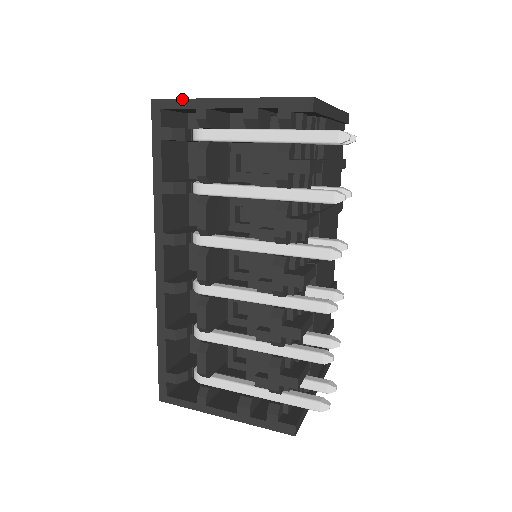
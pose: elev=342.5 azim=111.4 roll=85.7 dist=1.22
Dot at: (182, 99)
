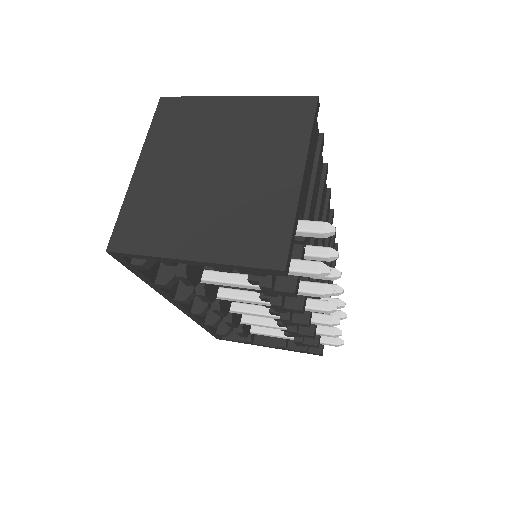
Dot at: (140, 255)
